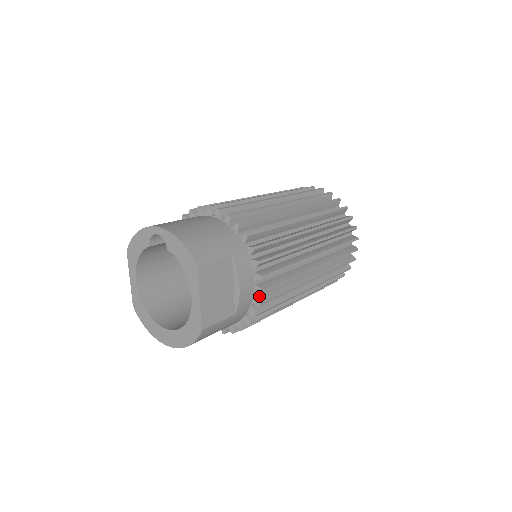
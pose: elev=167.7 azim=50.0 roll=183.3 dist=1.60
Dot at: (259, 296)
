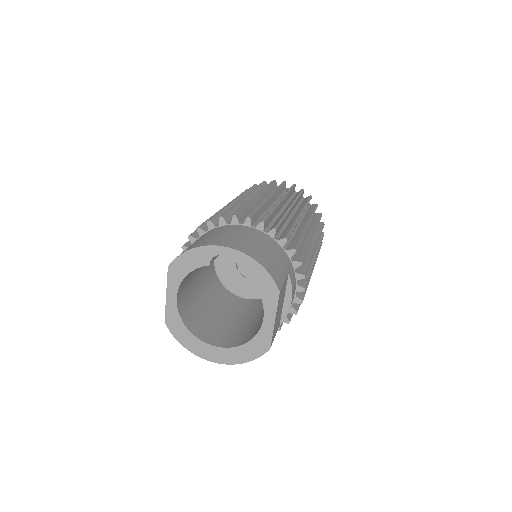
Dot at: (294, 305)
